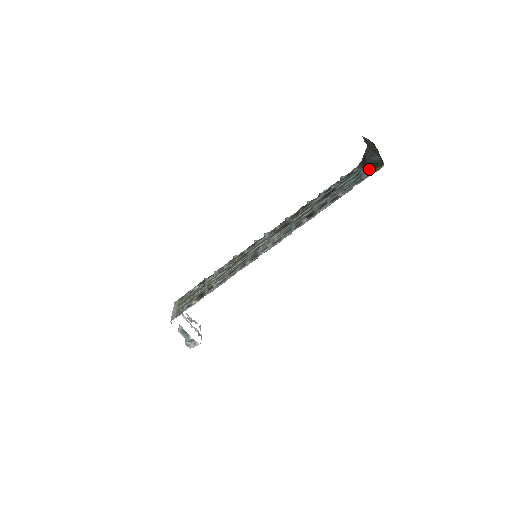
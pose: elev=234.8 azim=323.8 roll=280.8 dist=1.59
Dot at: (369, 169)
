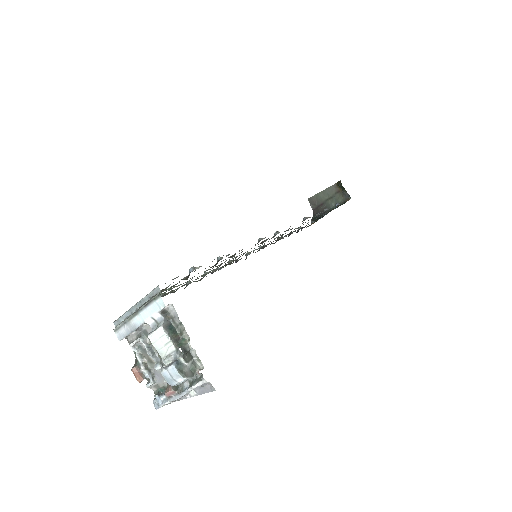
Dot at: occluded
